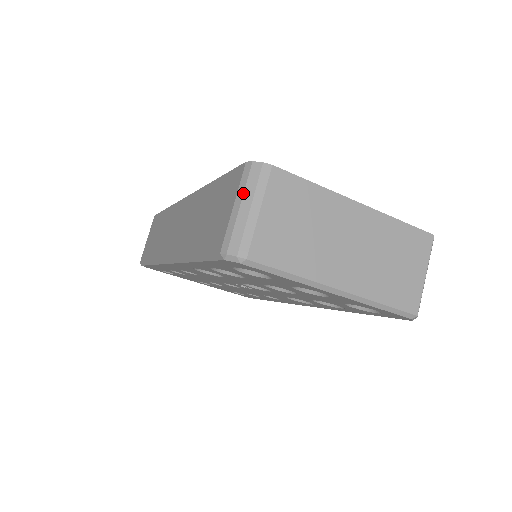
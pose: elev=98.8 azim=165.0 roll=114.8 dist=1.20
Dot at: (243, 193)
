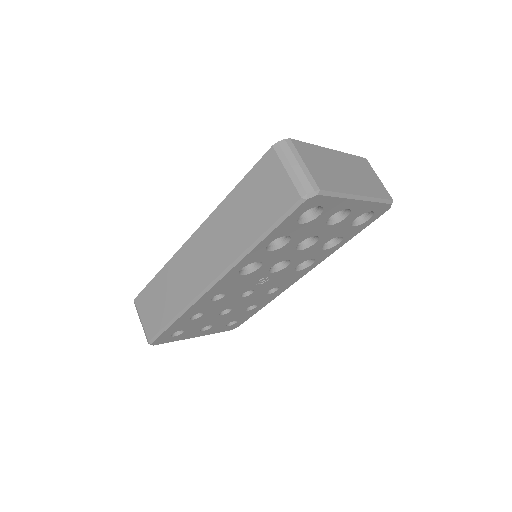
Dot at: (287, 160)
